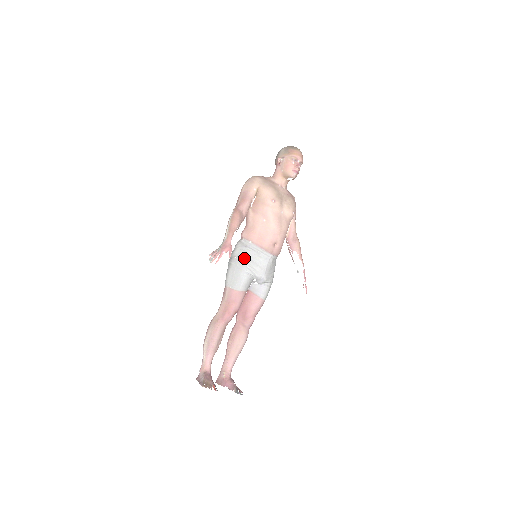
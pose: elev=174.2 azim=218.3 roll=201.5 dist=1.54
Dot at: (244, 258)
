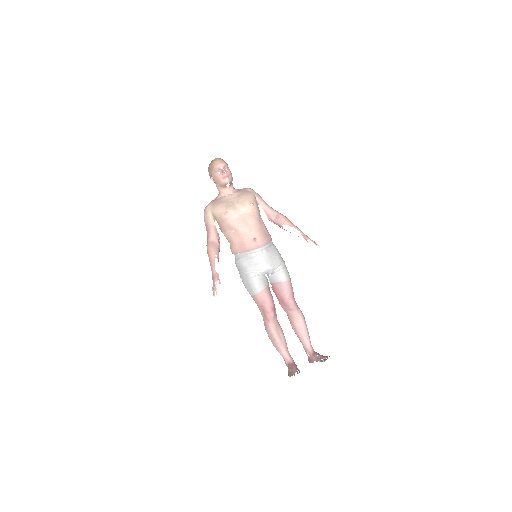
Dot at: (243, 268)
